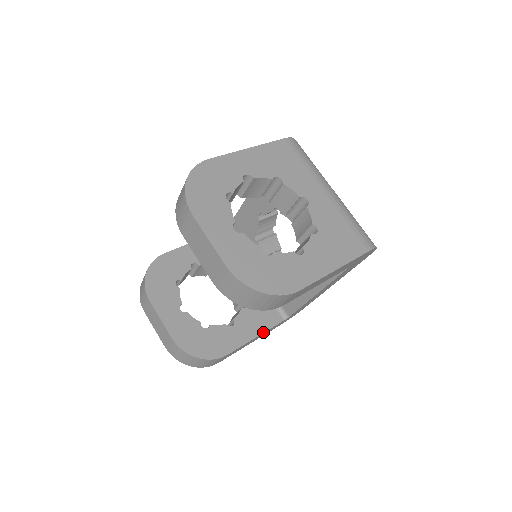
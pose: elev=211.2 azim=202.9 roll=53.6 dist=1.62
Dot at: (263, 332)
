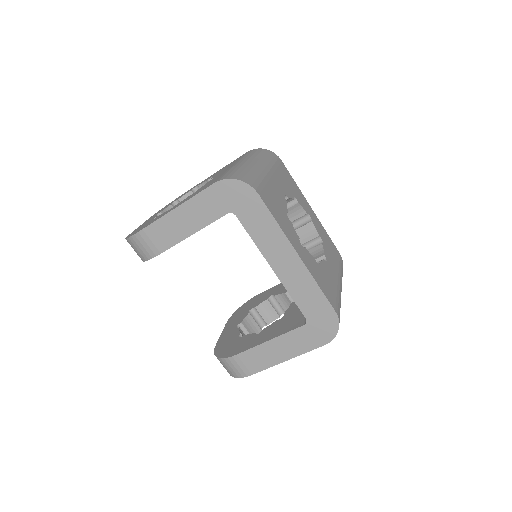
Dot at: (277, 336)
